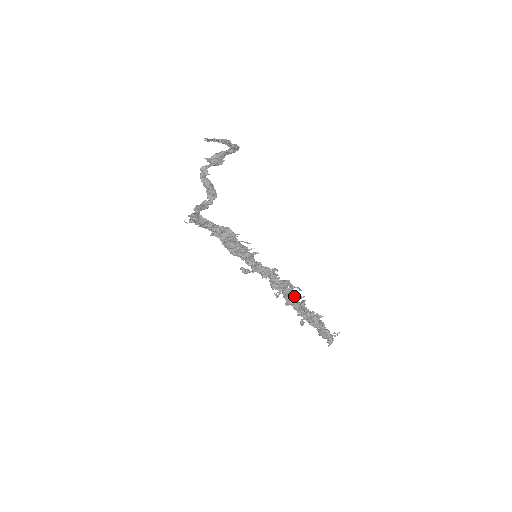
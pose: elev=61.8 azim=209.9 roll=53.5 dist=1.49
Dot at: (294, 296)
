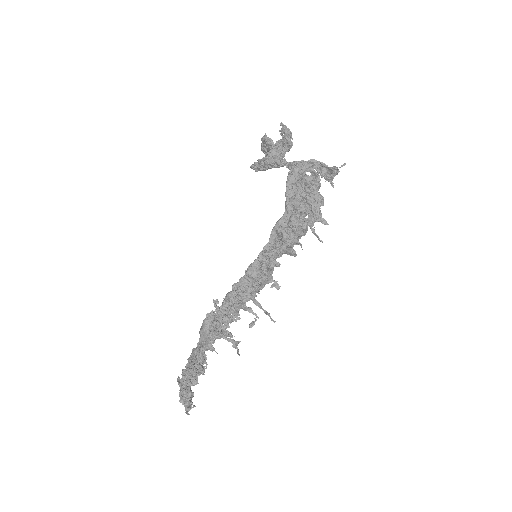
Dot at: (225, 328)
